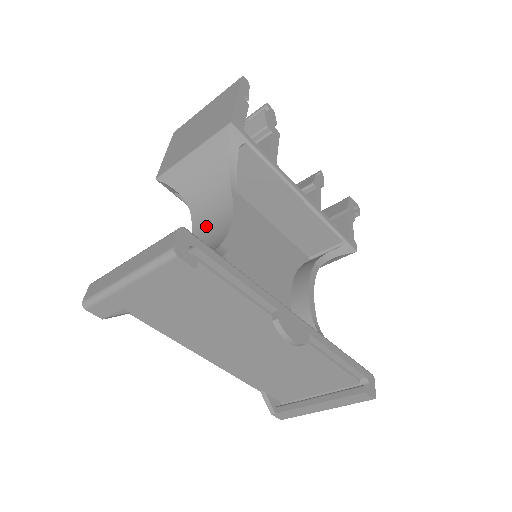
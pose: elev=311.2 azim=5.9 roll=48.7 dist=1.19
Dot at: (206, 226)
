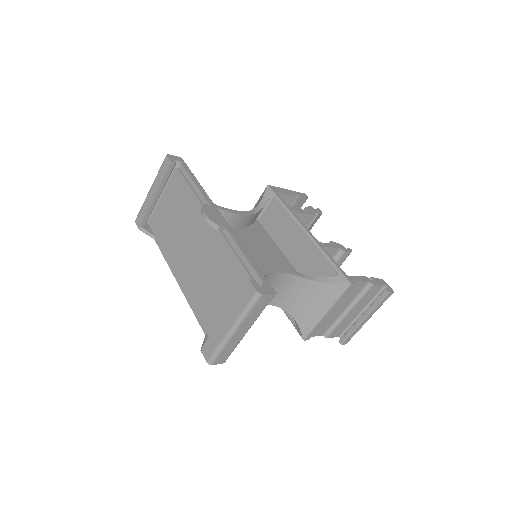
Dot at: occluded
